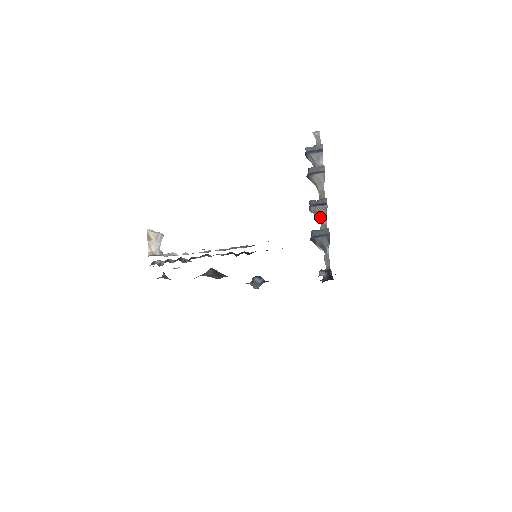
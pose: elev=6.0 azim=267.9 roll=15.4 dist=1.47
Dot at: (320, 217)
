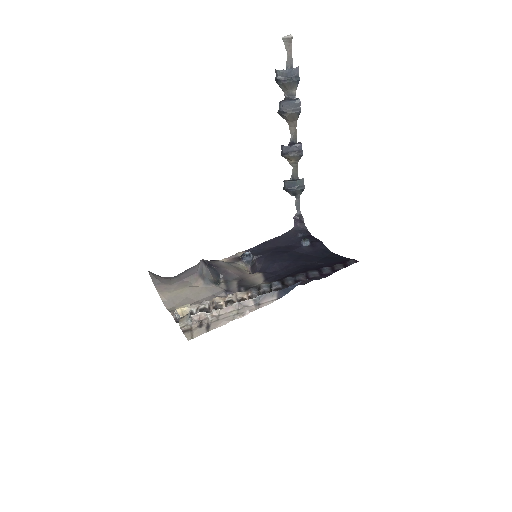
Dot at: (292, 162)
